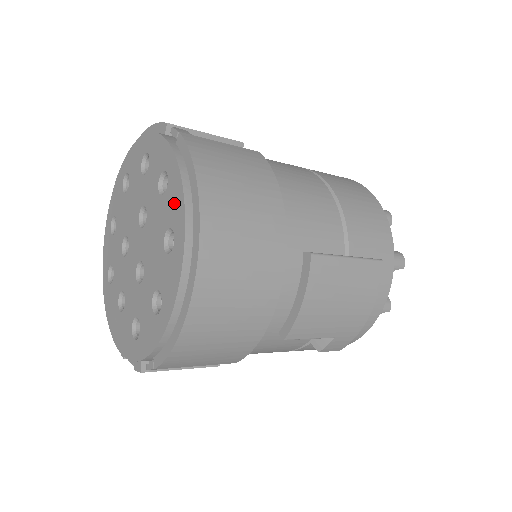
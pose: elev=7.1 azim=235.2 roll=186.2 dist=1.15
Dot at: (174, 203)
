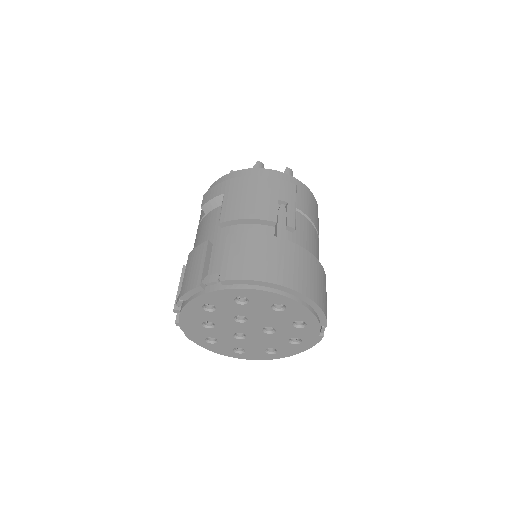
Dot at: (290, 351)
